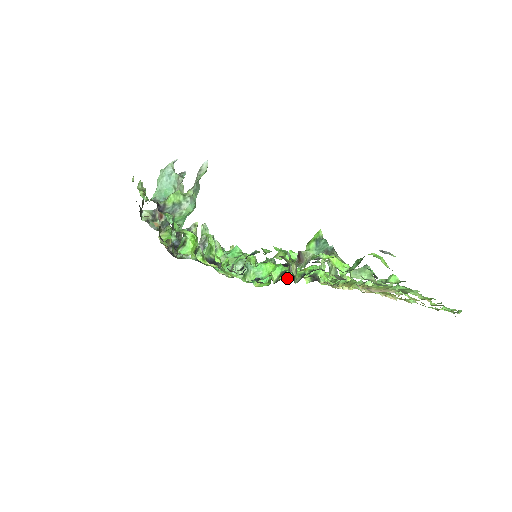
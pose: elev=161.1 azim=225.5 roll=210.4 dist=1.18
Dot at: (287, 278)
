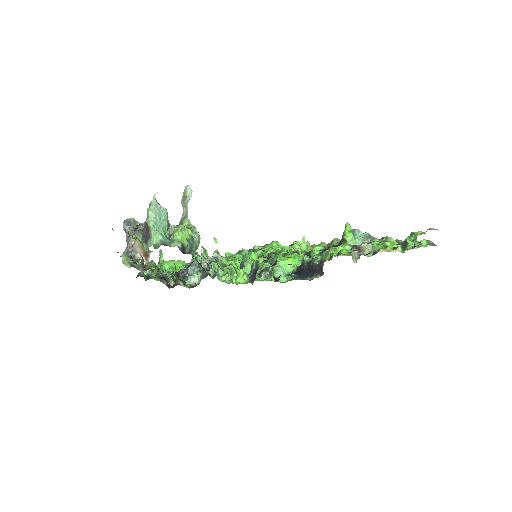
Dot at: occluded
